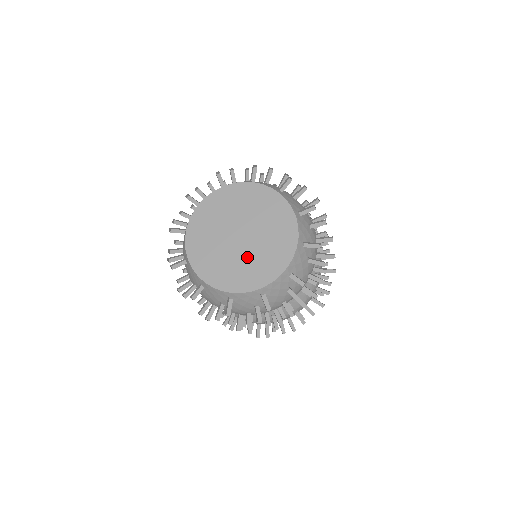
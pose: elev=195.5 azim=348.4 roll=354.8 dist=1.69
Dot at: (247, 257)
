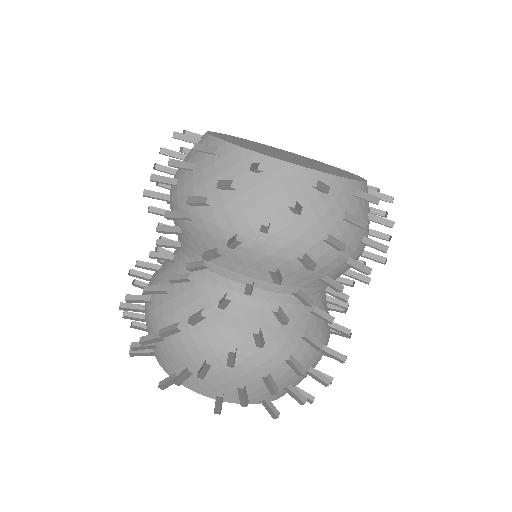
Dot at: (296, 160)
